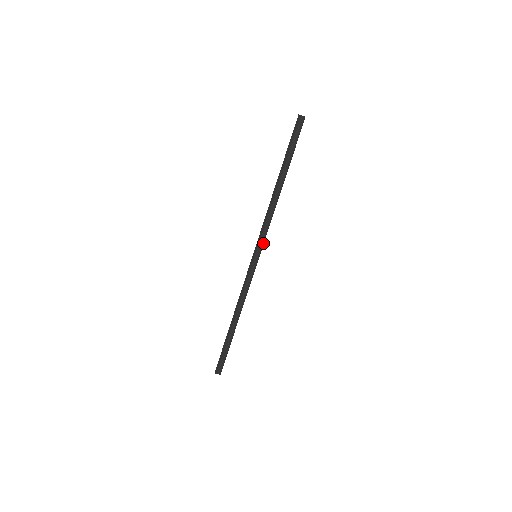
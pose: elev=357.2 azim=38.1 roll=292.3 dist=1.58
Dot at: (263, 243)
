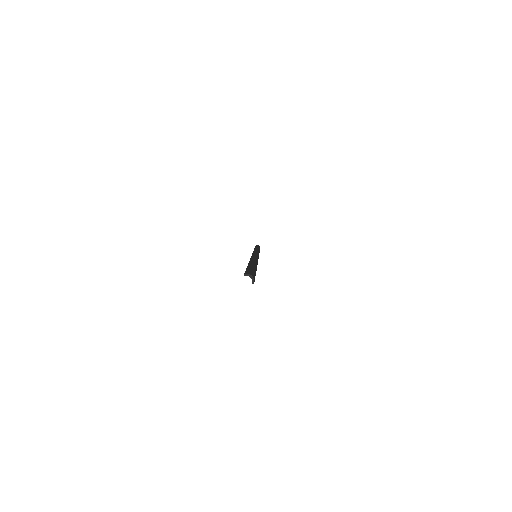
Dot at: occluded
